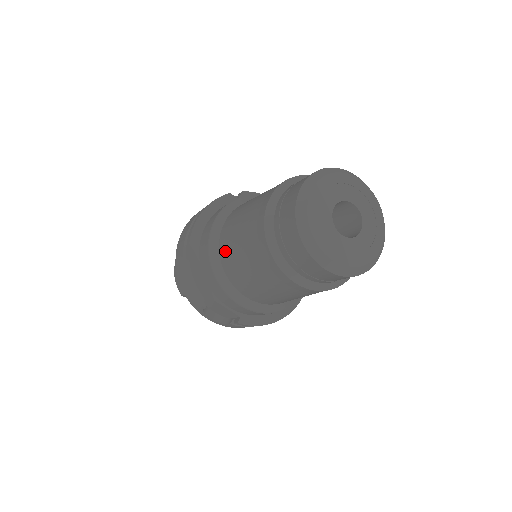
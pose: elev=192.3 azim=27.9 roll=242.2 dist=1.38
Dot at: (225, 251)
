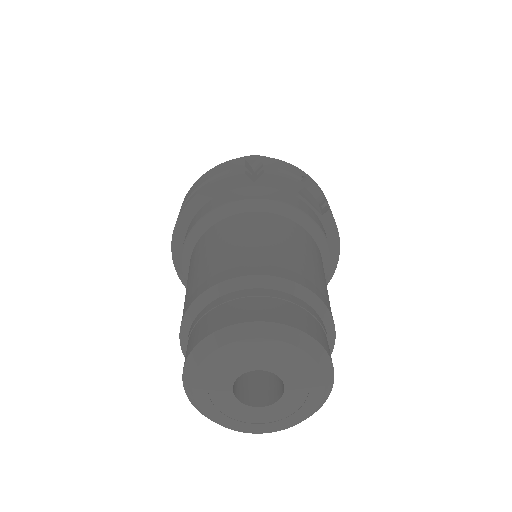
Dot at: occluded
